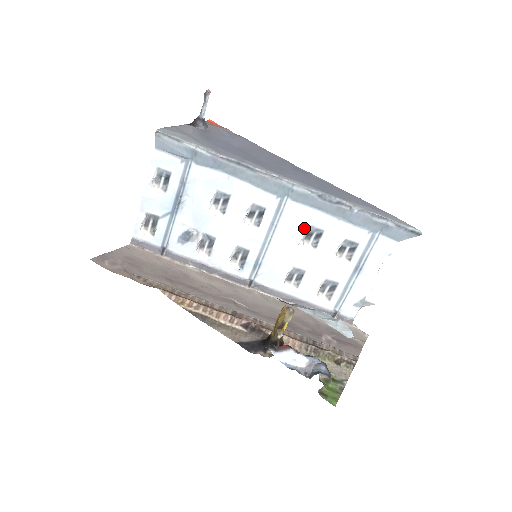
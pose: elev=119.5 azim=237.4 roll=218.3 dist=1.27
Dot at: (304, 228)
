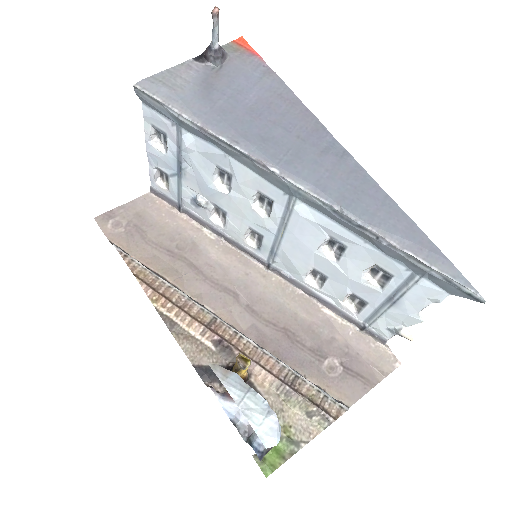
Dot at: (321, 236)
